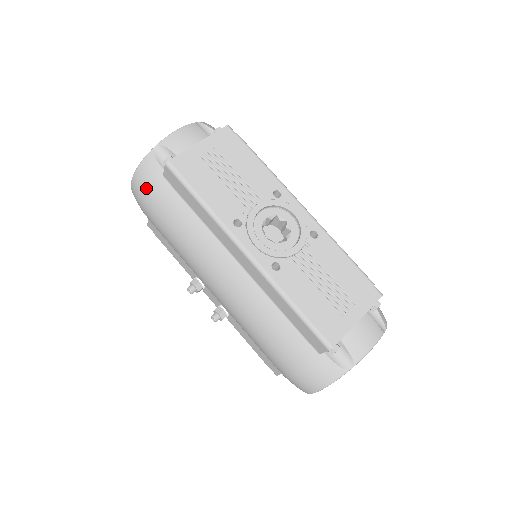
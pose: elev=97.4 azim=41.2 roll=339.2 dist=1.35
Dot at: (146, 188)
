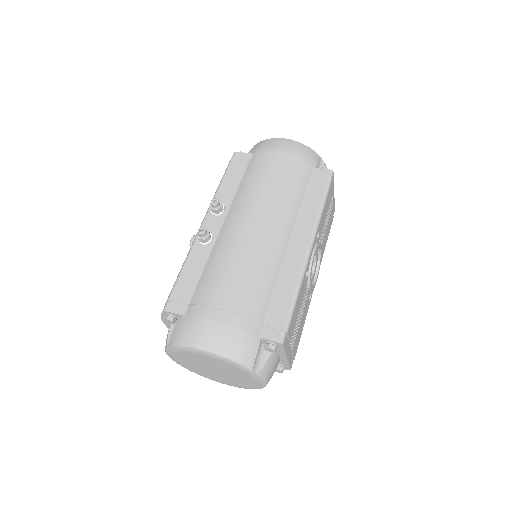
Dot at: (299, 154)
